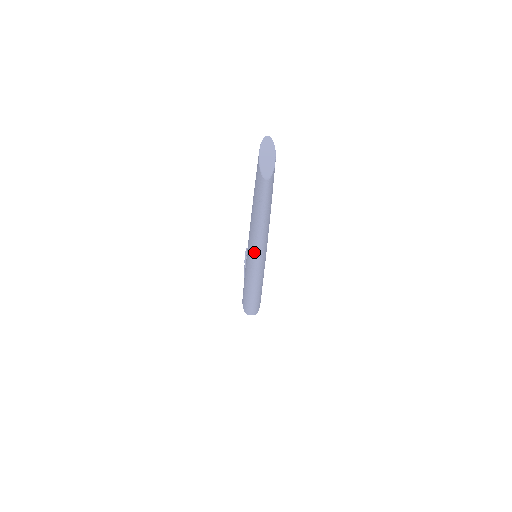
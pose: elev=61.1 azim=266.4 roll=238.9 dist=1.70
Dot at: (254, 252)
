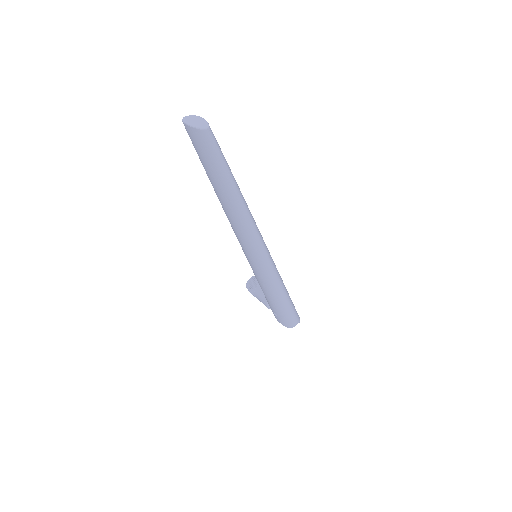
Dot at: (250, 231)
